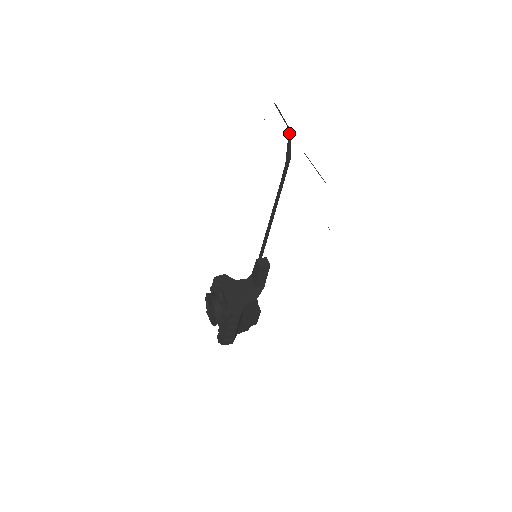
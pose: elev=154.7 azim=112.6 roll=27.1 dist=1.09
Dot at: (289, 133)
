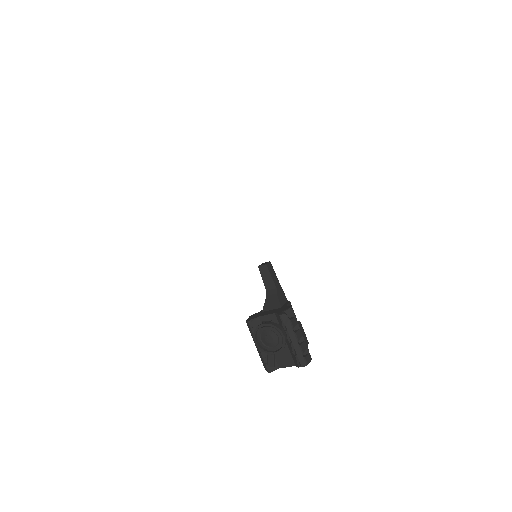
Dot at: occluded
